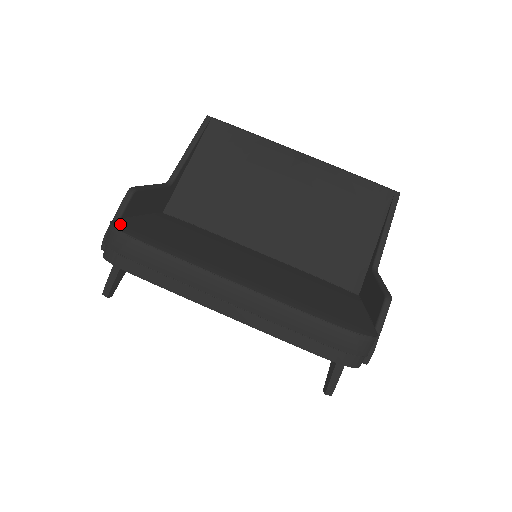
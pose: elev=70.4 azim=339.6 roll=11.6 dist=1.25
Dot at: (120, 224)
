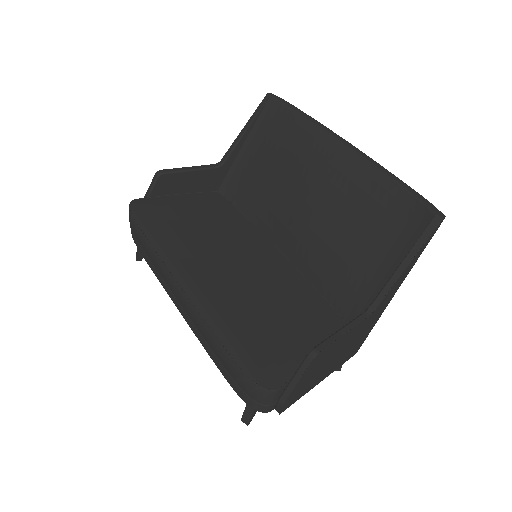
Dot at: (139, 203)
